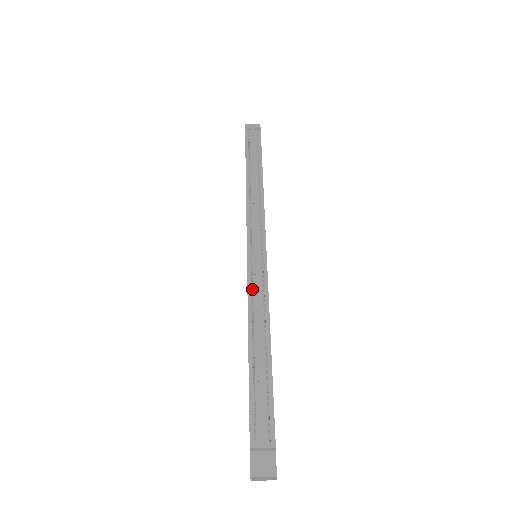
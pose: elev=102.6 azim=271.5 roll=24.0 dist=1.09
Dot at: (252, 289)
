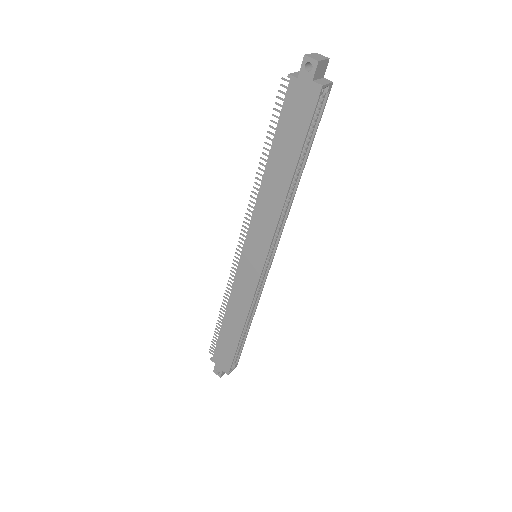
Dot at: (251, 212)
